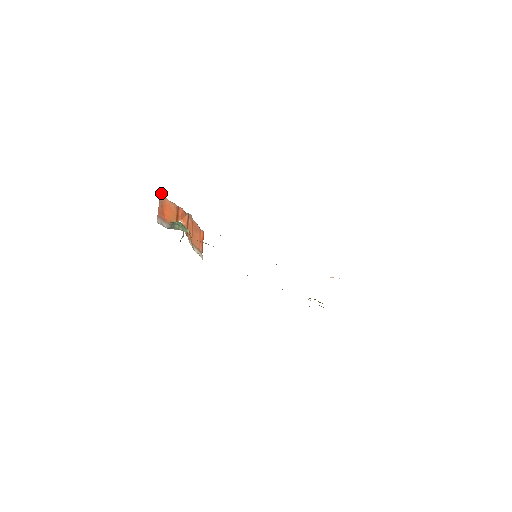
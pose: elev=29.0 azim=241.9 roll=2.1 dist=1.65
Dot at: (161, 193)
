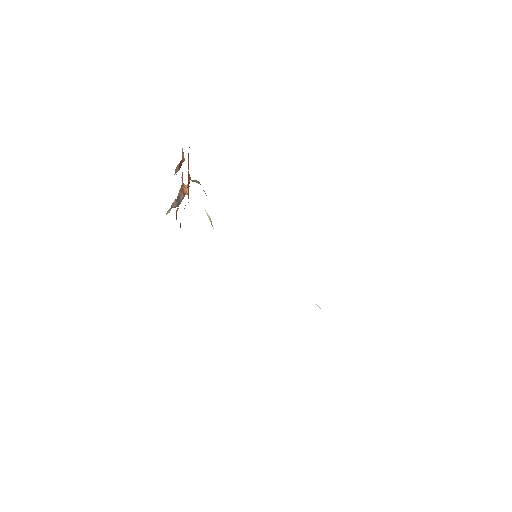
Dot at: occluded
